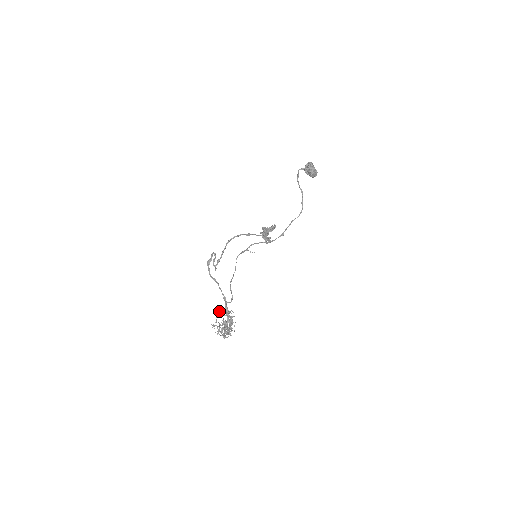
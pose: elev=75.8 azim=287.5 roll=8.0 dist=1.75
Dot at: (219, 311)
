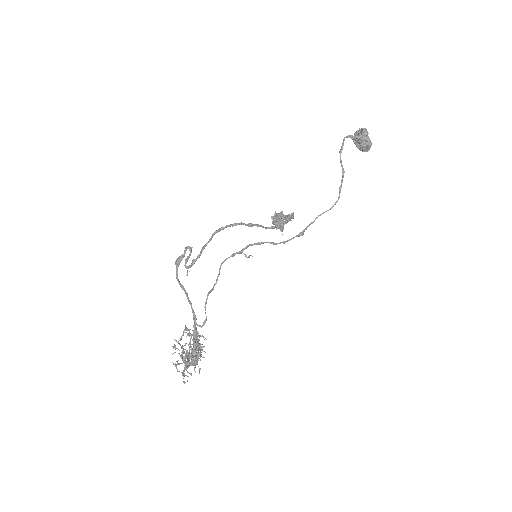
Dot at: (185, 329)
